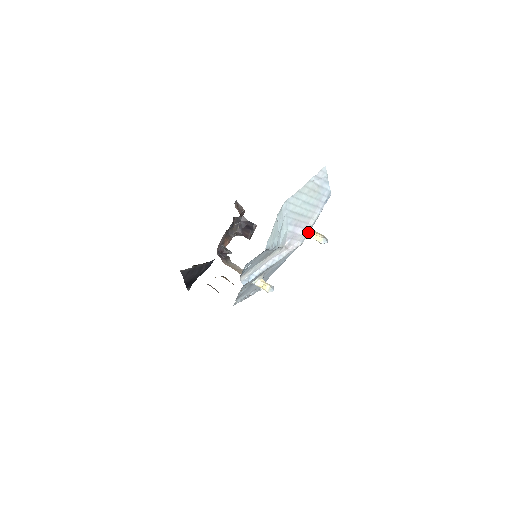
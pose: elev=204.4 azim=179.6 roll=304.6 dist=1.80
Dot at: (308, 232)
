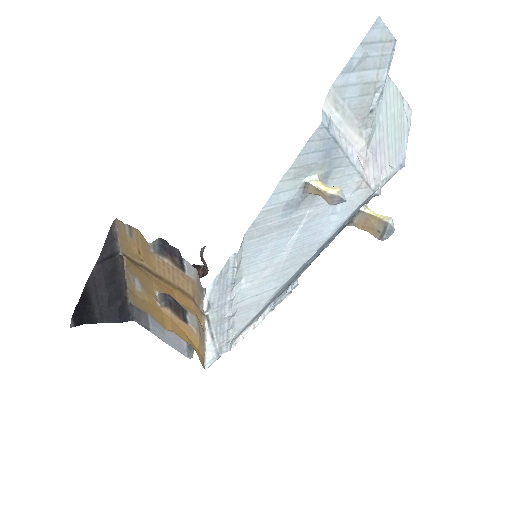
Dot at: (381, 183)
